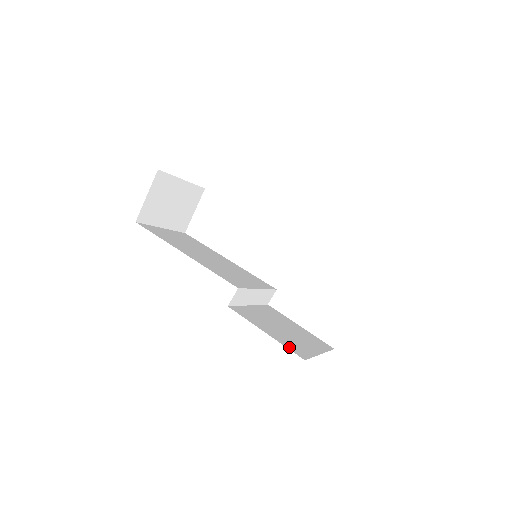
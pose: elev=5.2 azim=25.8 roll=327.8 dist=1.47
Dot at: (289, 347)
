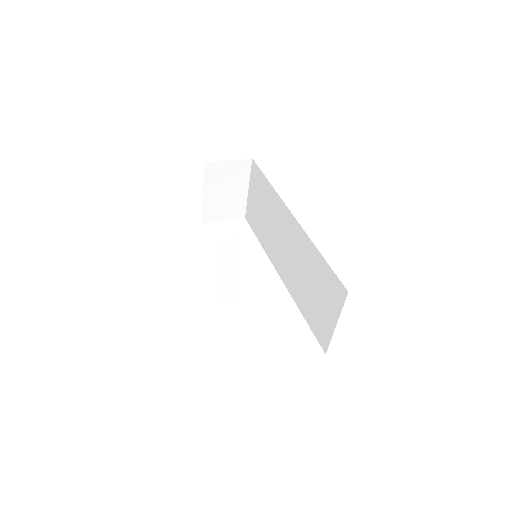
Dot at: occluded
